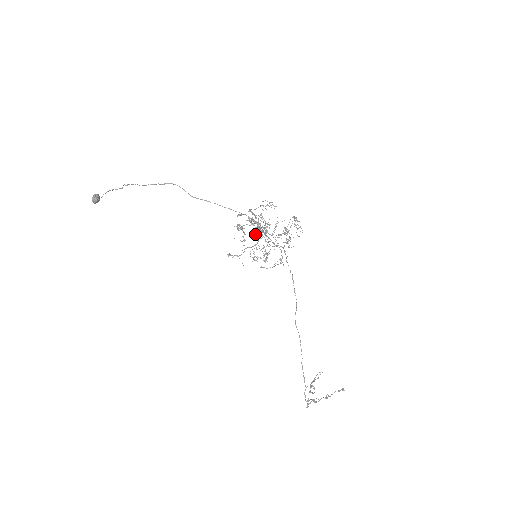
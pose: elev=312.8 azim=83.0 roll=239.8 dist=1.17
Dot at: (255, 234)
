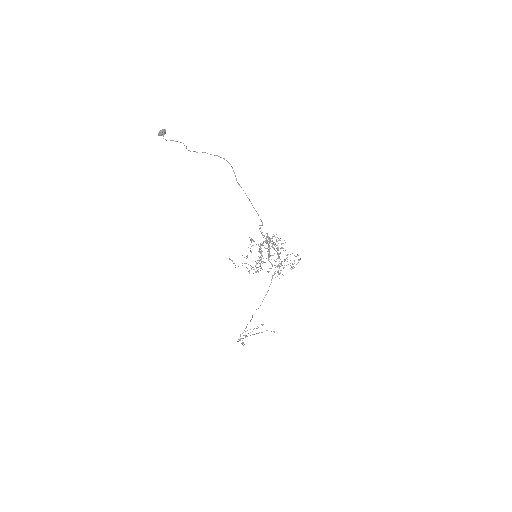
Dot at: (258, 256)
